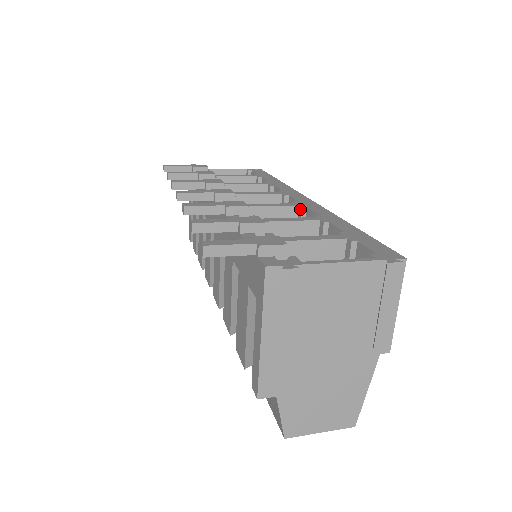
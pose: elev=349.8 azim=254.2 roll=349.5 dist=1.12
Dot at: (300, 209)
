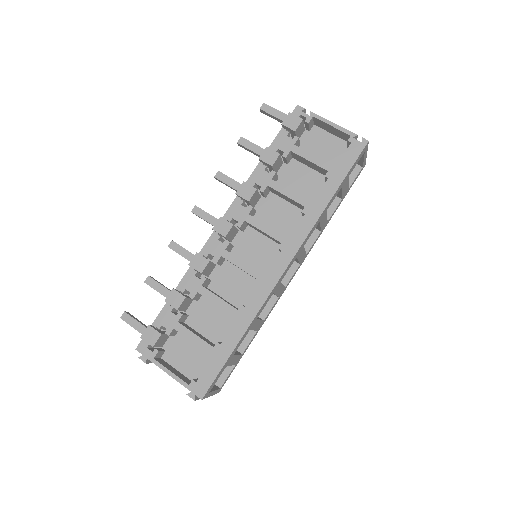
Dot at: (256, 282)
